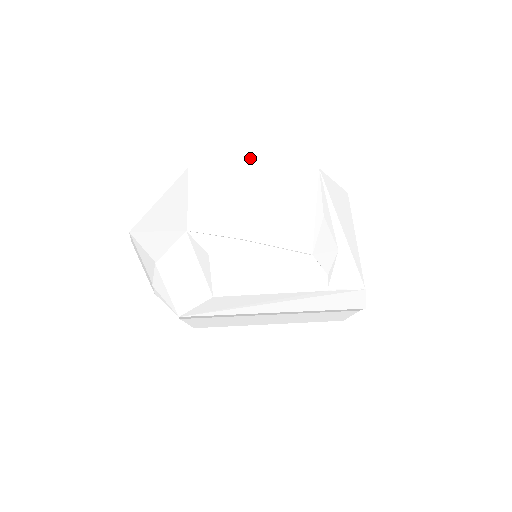
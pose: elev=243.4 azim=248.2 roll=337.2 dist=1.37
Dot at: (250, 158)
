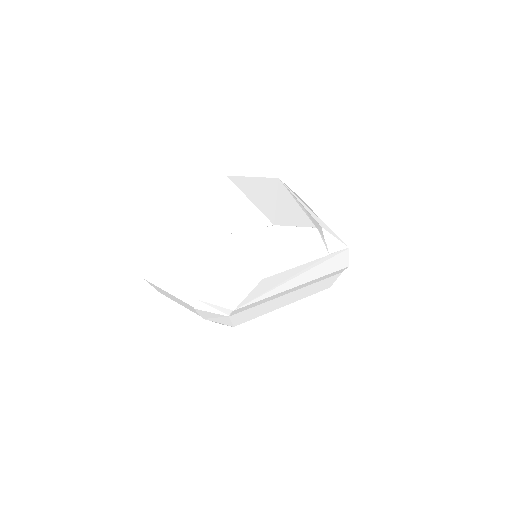
Dot at: (236, 177)
